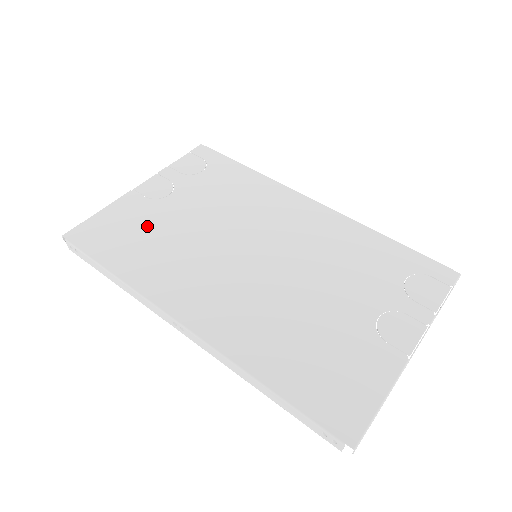
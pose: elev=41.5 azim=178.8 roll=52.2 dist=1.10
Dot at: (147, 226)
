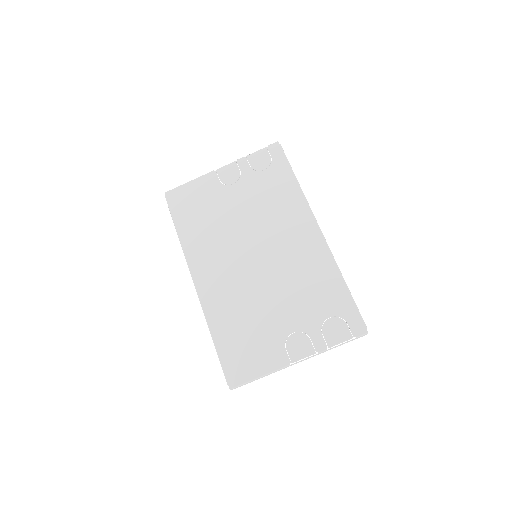
Dot at: (209, 205)
